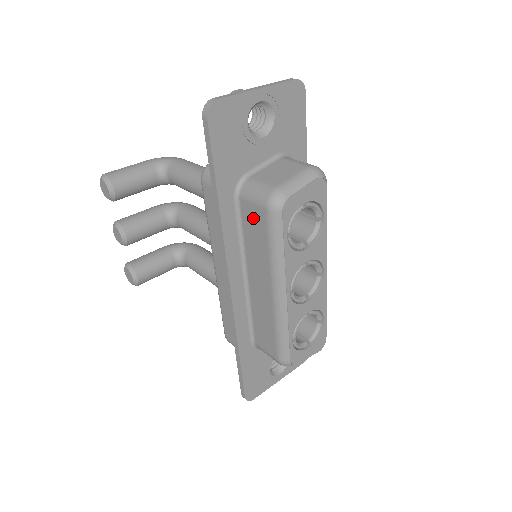
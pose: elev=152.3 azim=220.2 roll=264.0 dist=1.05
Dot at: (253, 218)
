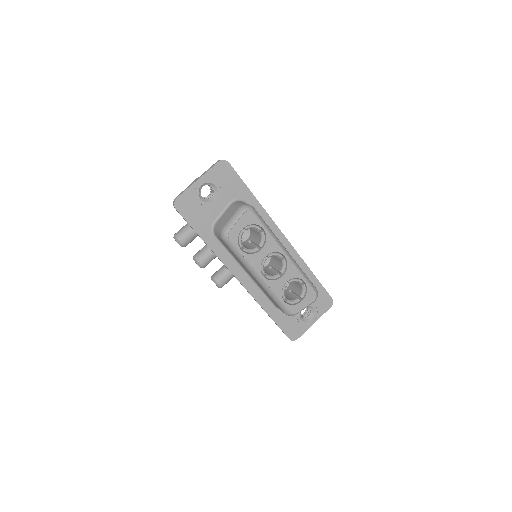
Dot at: (225, 245)
